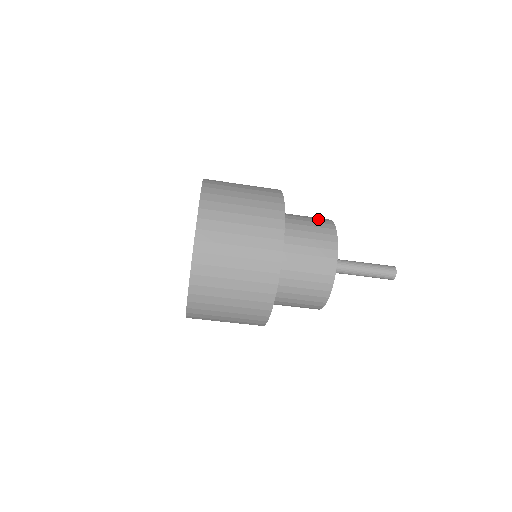
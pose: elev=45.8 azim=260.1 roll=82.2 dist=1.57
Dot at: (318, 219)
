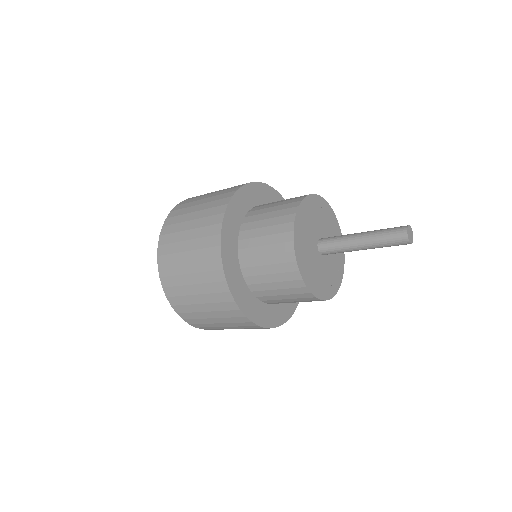
Dot at: (278, 252)
